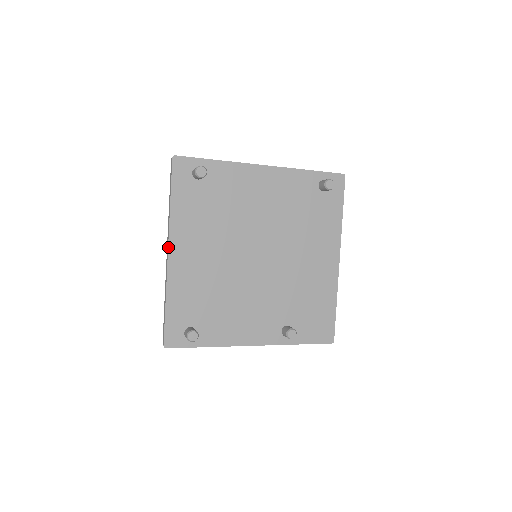
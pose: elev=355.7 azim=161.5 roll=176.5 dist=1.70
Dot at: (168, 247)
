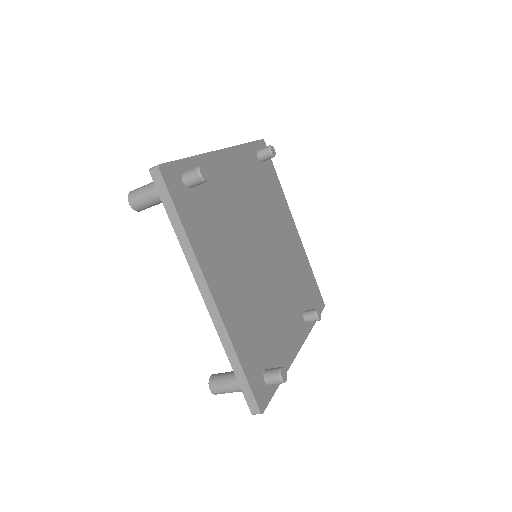
Dot at: (209, 290)
